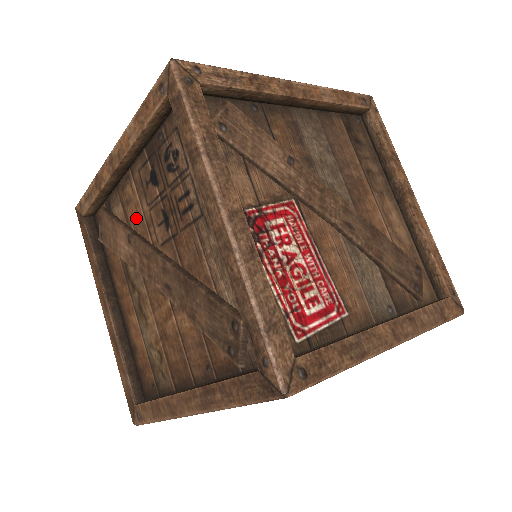
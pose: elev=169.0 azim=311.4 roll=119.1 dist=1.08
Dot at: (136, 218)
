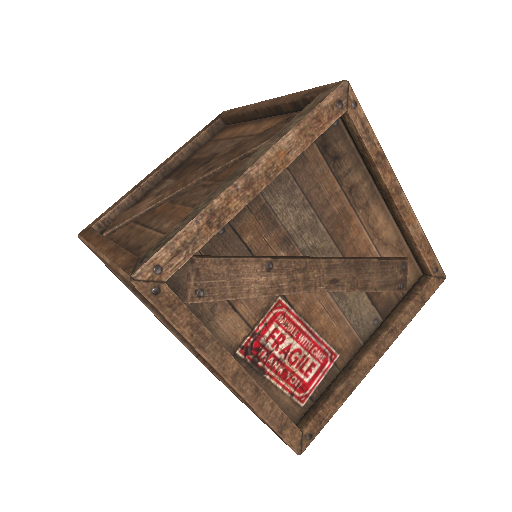
Dot at: occluded
